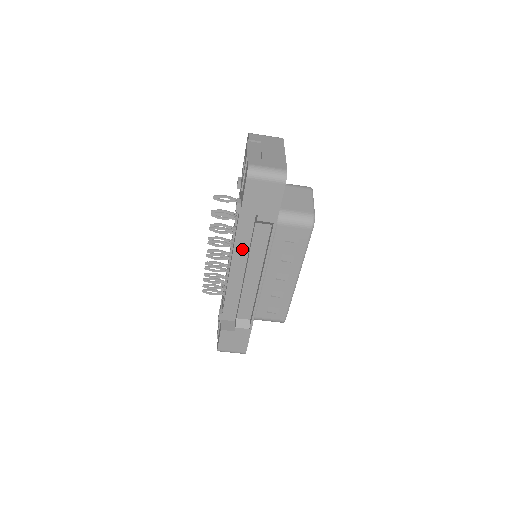
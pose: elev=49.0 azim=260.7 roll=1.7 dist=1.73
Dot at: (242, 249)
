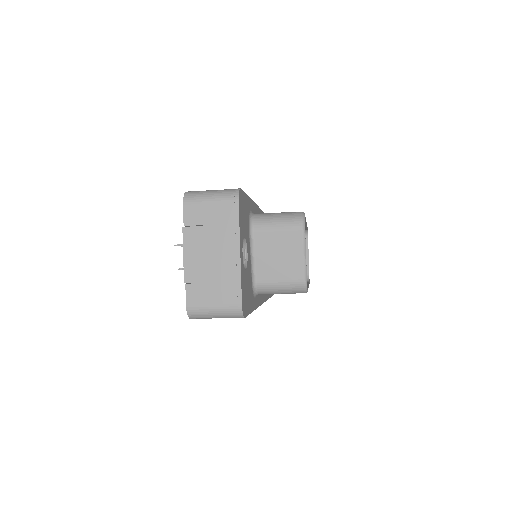
Dot at: occluded
